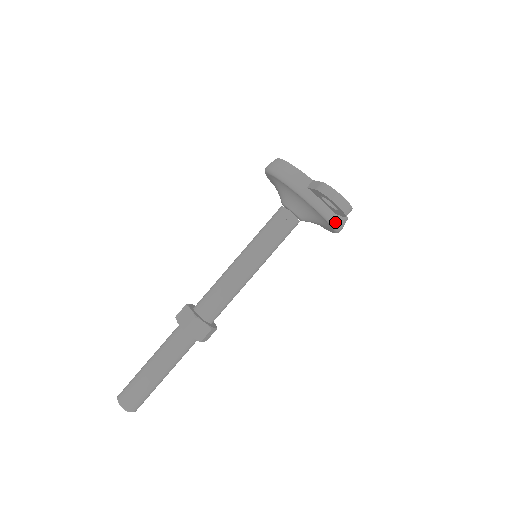
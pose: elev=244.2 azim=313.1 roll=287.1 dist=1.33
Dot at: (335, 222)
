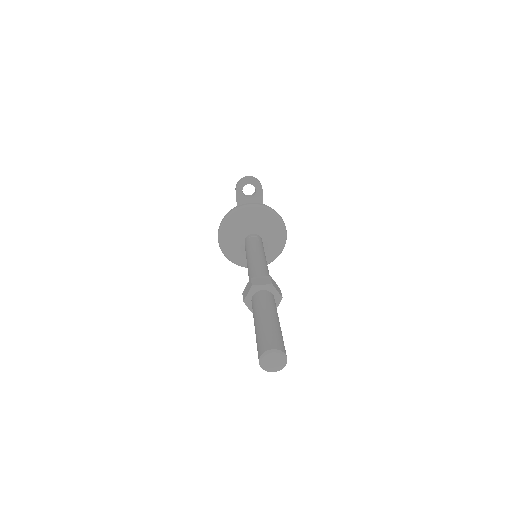
Dot at: (269, 208)
